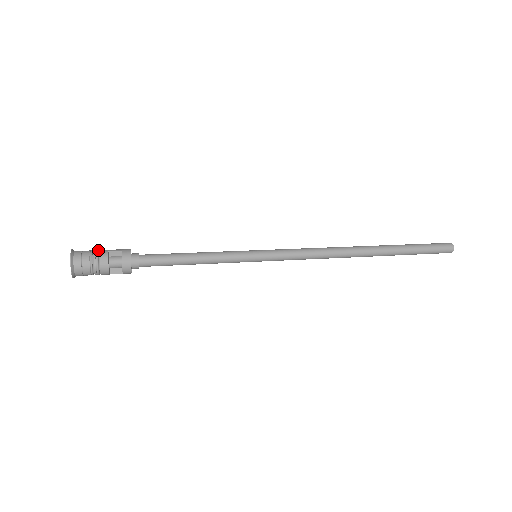
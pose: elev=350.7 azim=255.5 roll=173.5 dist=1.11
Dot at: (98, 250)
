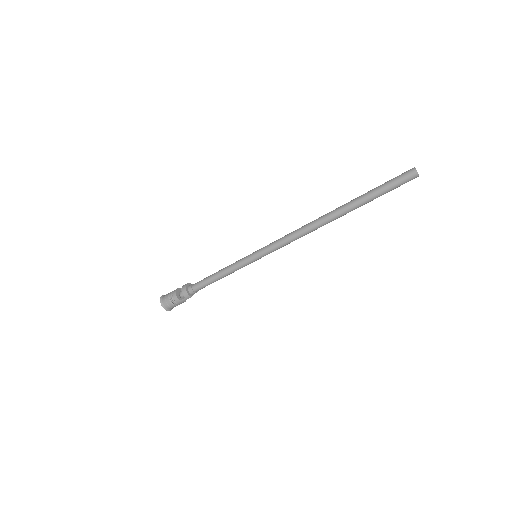
Dot at: occluded
